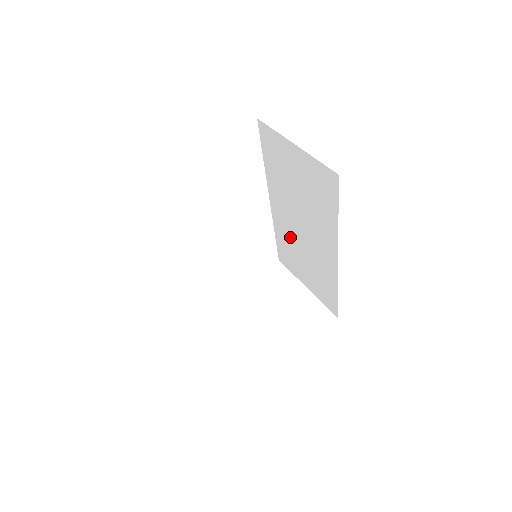
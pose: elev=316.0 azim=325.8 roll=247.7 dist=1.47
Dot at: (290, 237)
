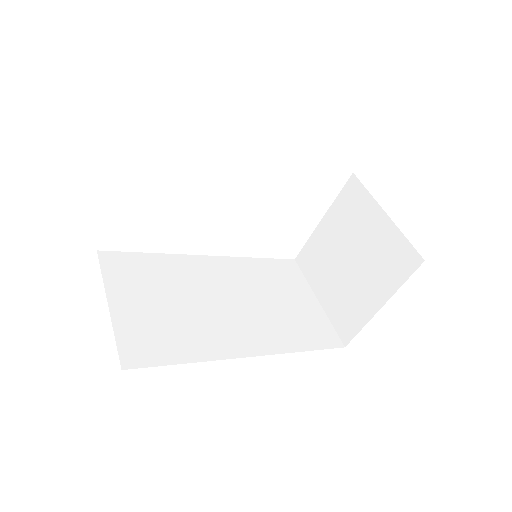
Dot at: occluded
